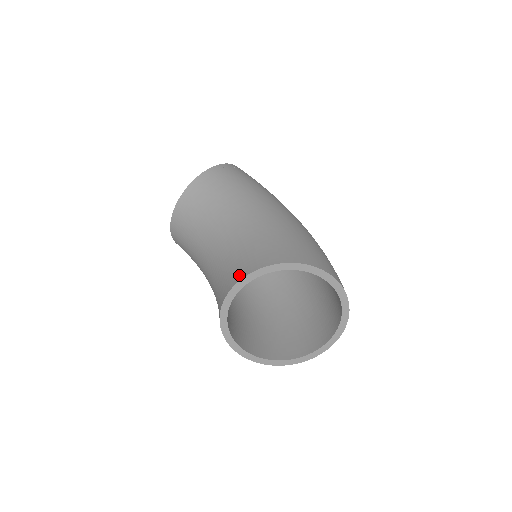
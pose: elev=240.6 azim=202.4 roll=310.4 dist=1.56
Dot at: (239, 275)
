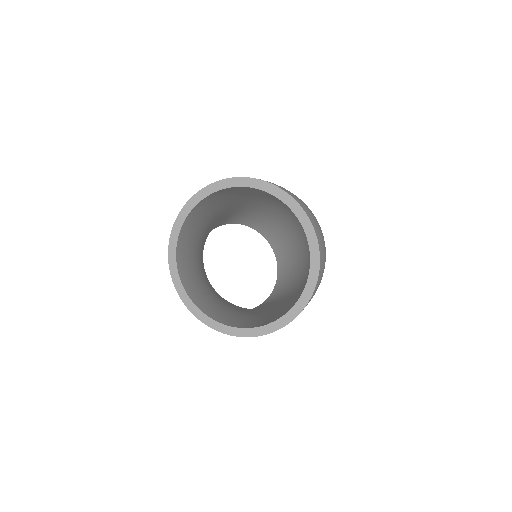
Dot at: occluded
